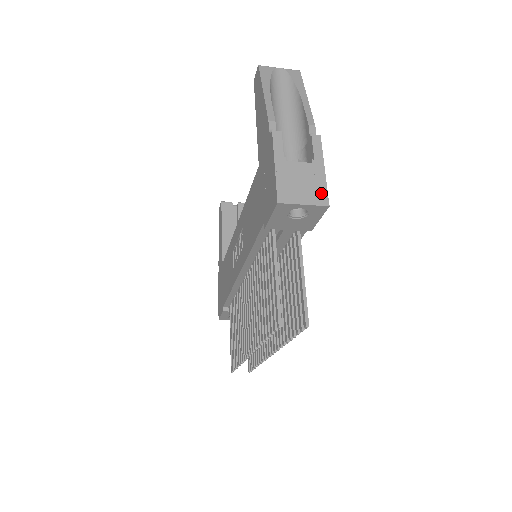
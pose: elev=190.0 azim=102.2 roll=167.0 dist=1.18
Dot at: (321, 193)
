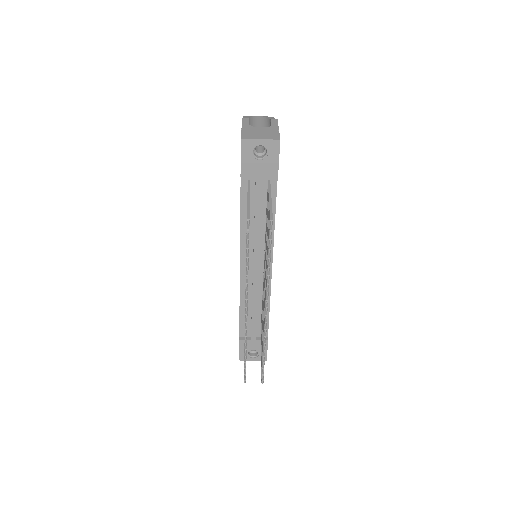
Dot at: (274, 136)
